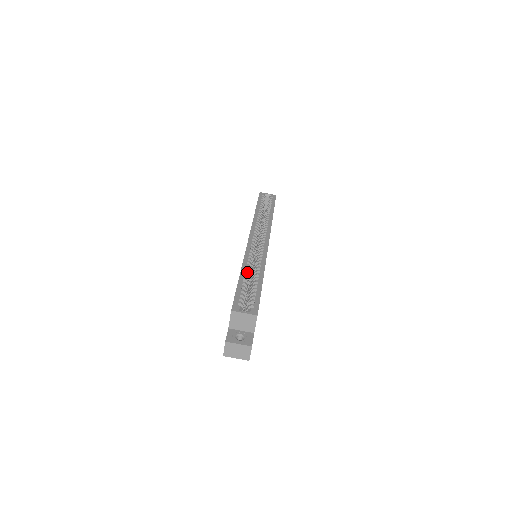
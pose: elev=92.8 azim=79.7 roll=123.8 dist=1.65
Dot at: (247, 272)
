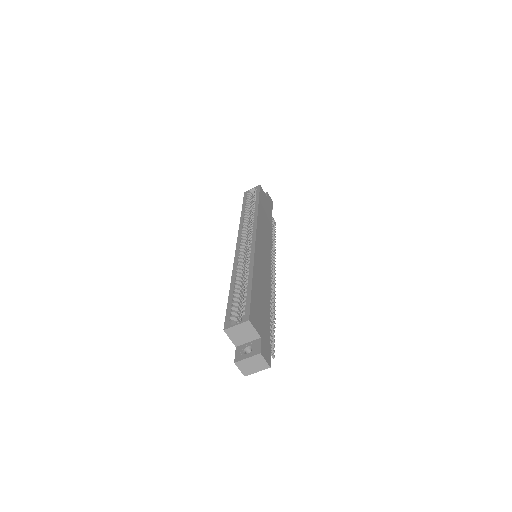
Dot at: (236, 281)
